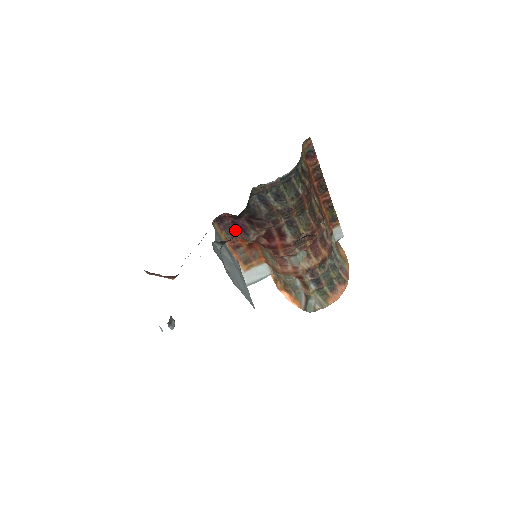
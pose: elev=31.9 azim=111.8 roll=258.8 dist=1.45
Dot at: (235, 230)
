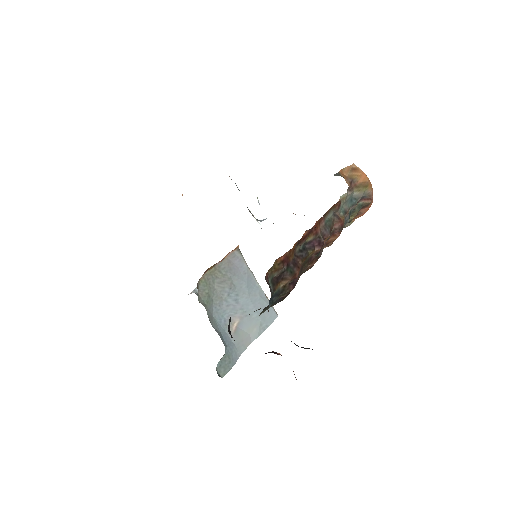
Dot at: occluded
